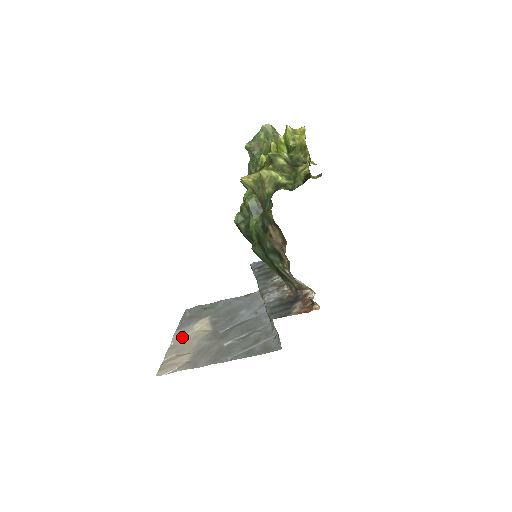
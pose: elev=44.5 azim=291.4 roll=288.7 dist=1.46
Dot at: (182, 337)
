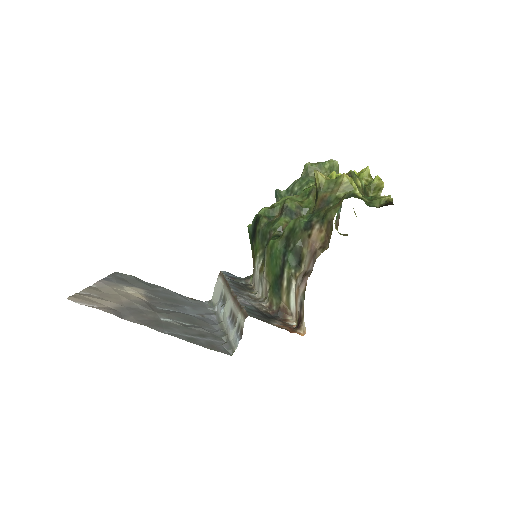
Dot at: (110, 287)
